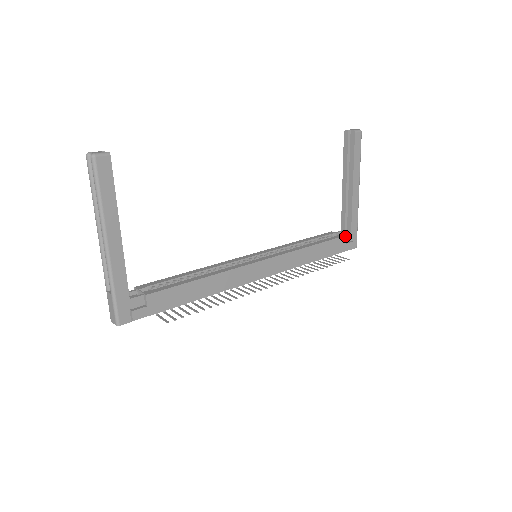
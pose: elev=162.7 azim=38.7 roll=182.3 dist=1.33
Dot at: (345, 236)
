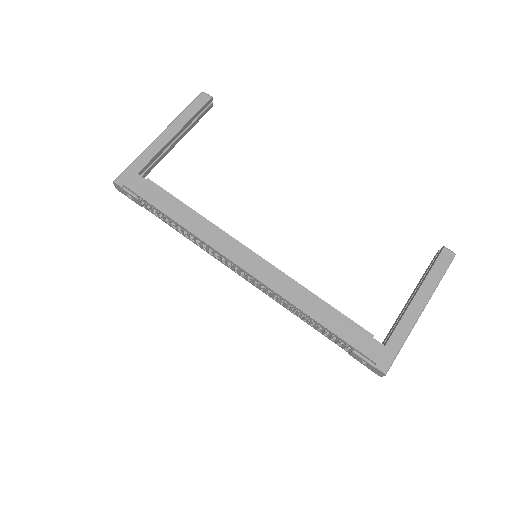
Dot at: (372, 335)
